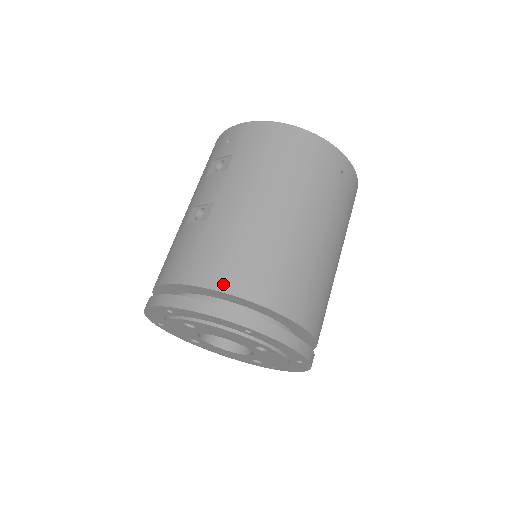
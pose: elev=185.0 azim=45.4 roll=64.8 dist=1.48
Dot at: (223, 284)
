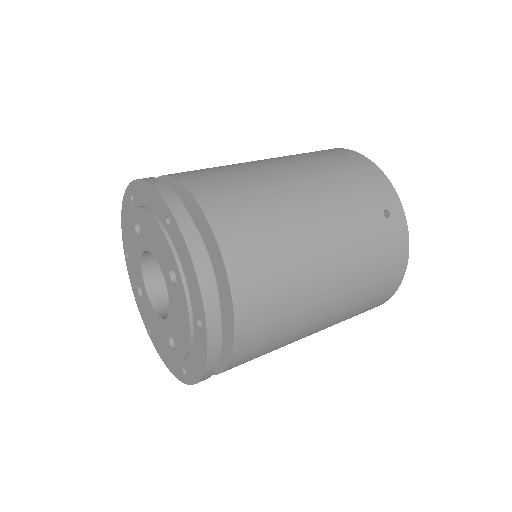
Dot at: (186, 179)
